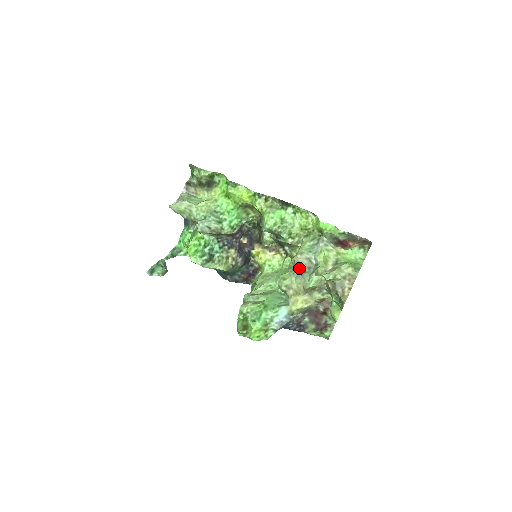
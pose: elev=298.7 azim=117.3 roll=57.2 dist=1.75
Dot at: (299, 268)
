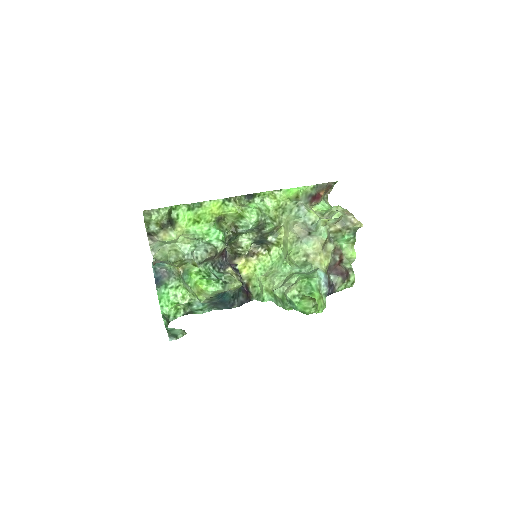
Dot at: (304, 233)
